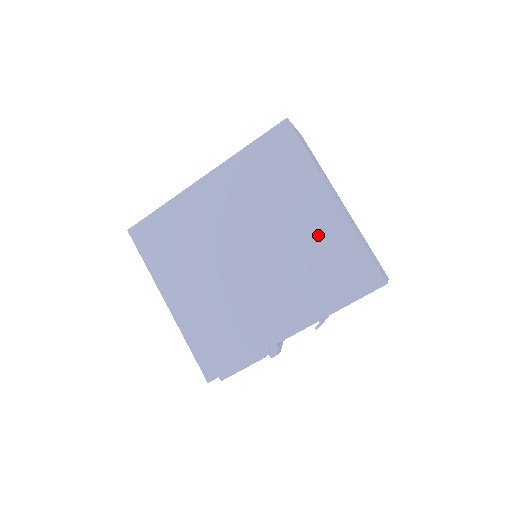
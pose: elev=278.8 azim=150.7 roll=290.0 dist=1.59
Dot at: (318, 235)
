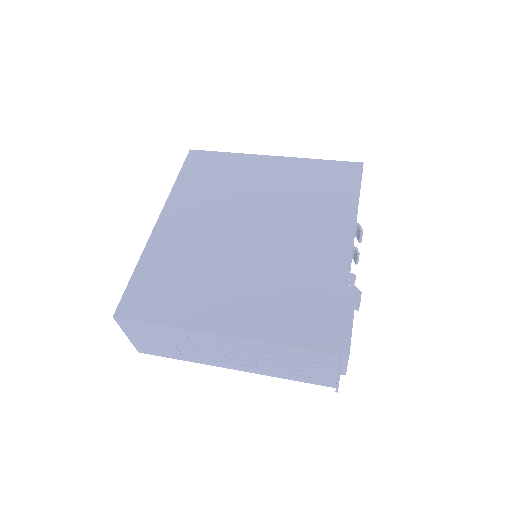
Dot at: (288, 179)
